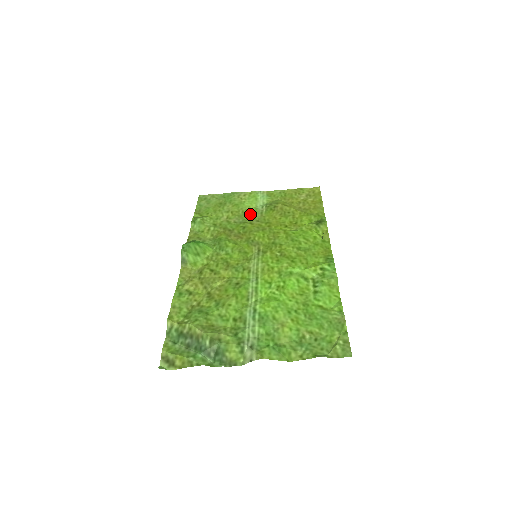
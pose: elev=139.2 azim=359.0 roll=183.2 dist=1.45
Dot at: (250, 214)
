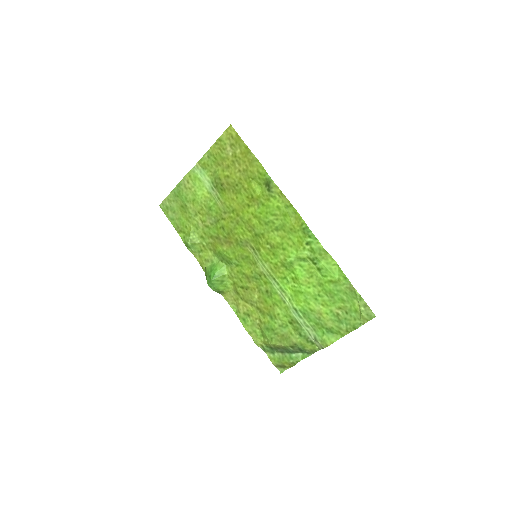
Dot at: (212, 206)
